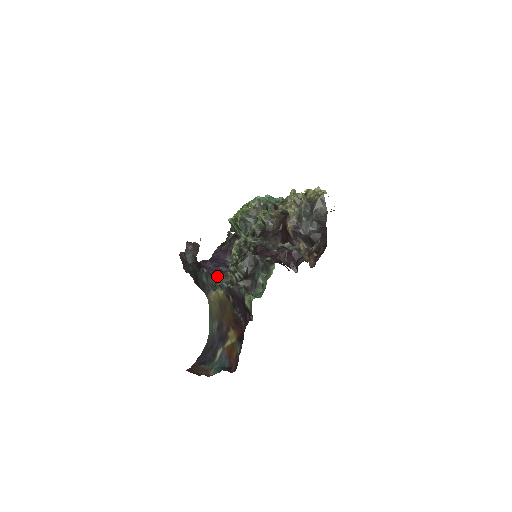
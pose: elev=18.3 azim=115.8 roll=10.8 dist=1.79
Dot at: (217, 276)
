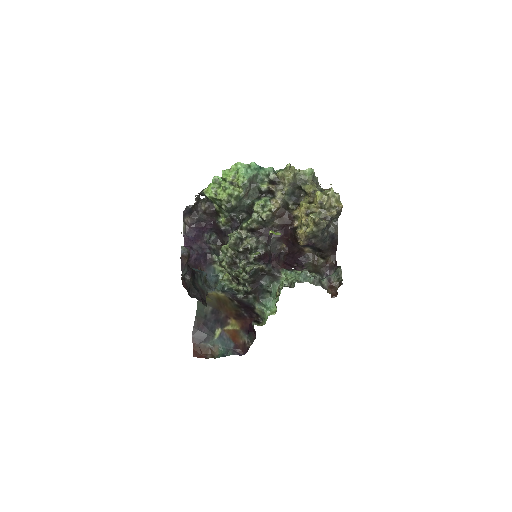
Dot at: (203, 264)
